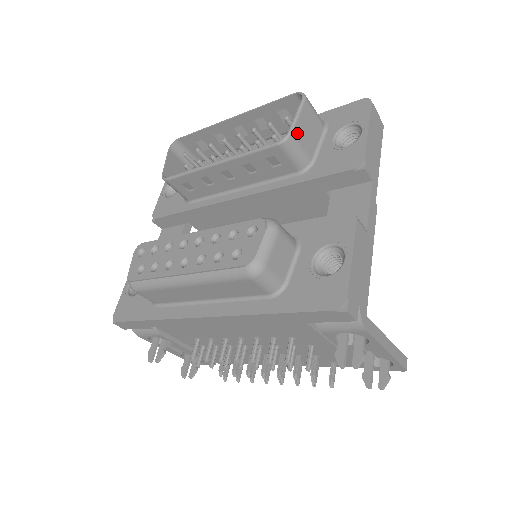
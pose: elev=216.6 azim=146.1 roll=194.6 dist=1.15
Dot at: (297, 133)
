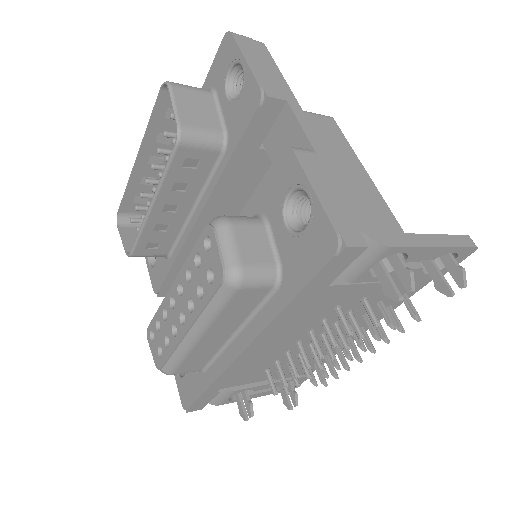
Dot at: (186, 121)
